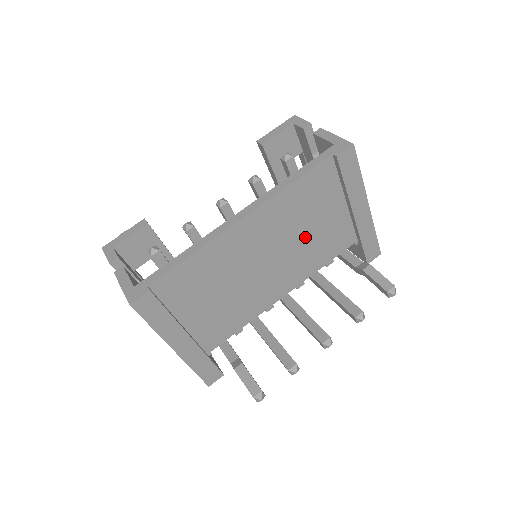
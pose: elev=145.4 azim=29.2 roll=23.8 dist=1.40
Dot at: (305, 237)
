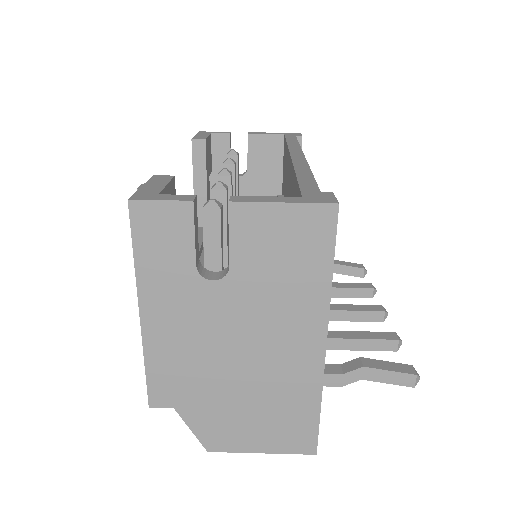
Dot at: occluded
